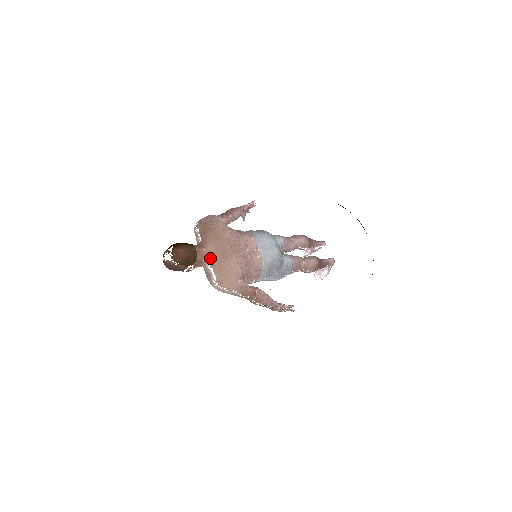
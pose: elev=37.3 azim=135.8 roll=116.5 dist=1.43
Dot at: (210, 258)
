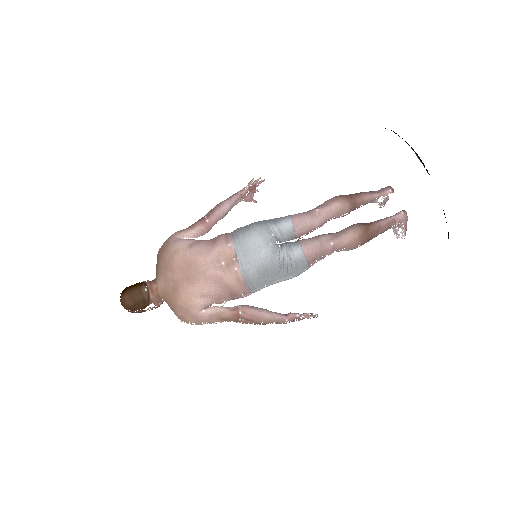
Dot at: (163, 295)
